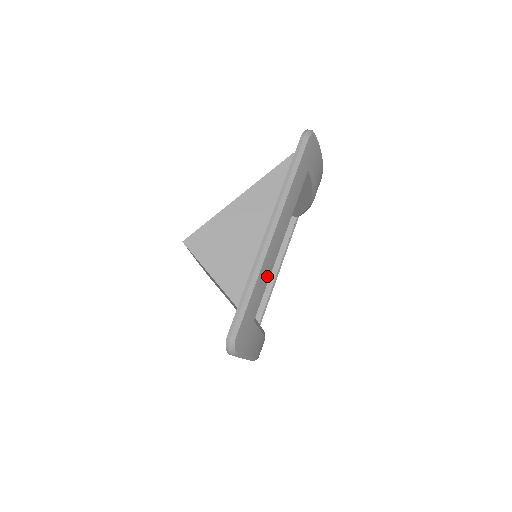
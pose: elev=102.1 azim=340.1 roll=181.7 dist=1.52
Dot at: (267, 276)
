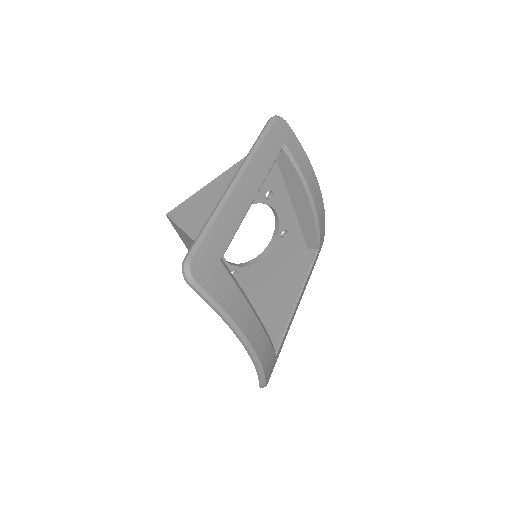
Dot at: (235, 221)
